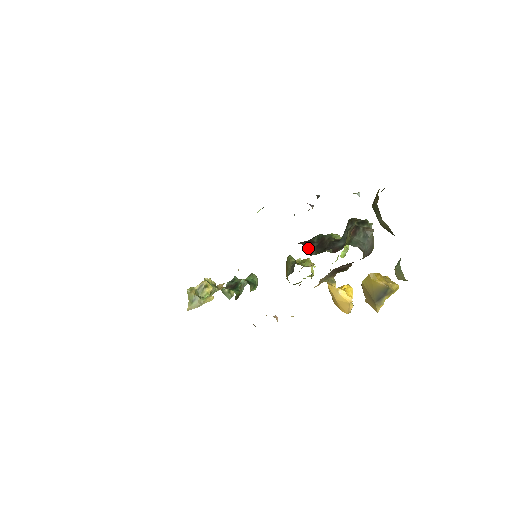
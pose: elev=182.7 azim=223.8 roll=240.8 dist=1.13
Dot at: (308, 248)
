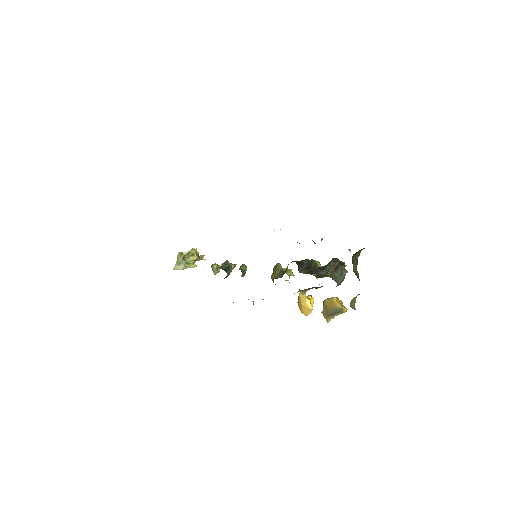
Dot at: (299, 267)
